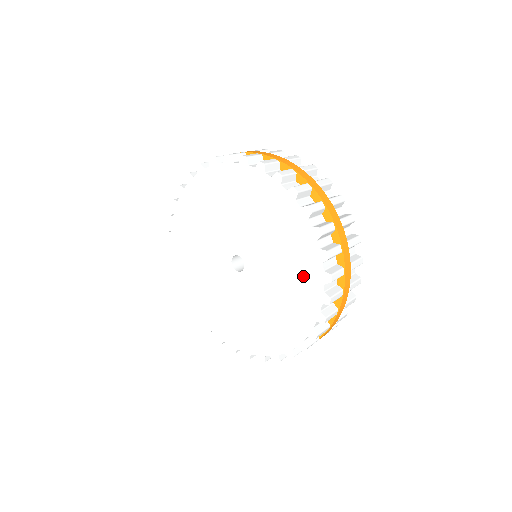
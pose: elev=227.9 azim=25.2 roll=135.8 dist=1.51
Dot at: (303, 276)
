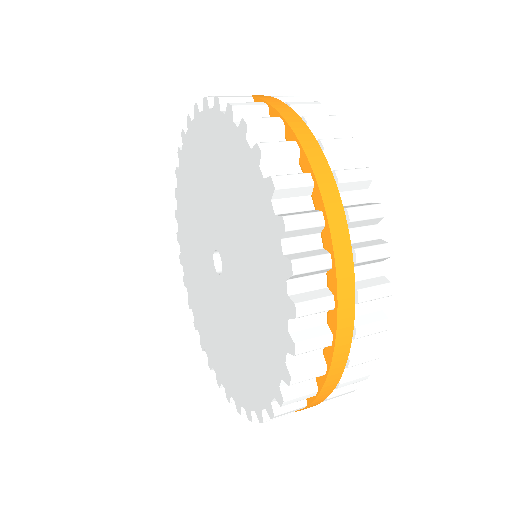
Dot at: (266, 269)
